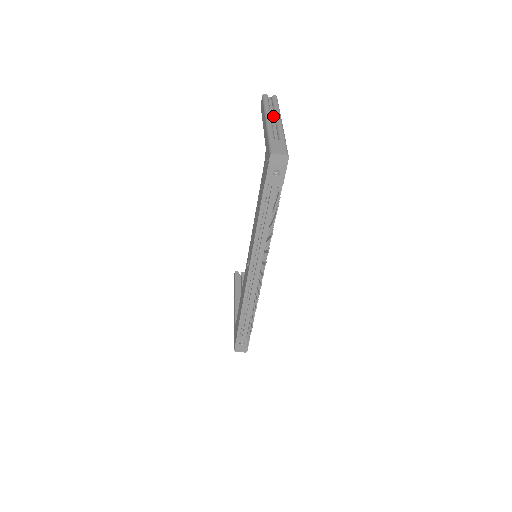
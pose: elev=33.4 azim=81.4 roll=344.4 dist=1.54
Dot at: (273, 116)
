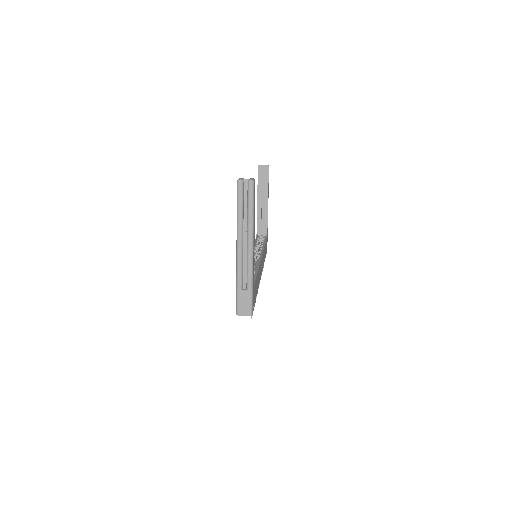
Dot at: (245, 233)
